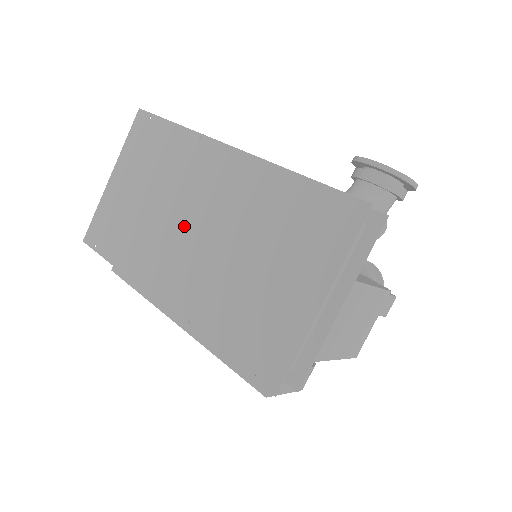
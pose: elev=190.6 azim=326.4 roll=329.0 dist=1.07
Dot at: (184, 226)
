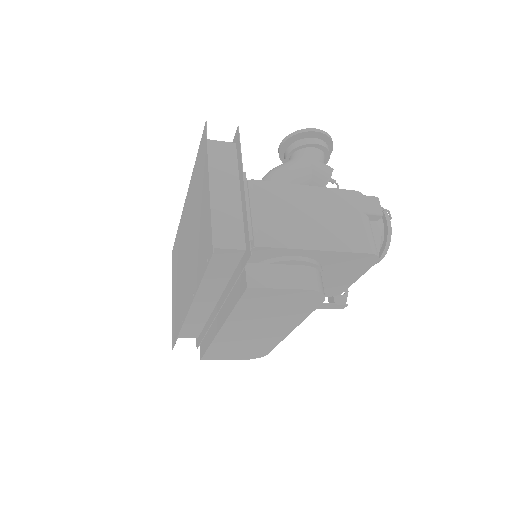
Dot at: (185, 261)
